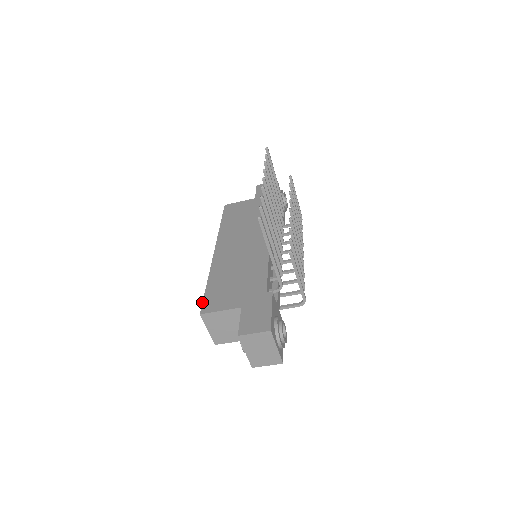
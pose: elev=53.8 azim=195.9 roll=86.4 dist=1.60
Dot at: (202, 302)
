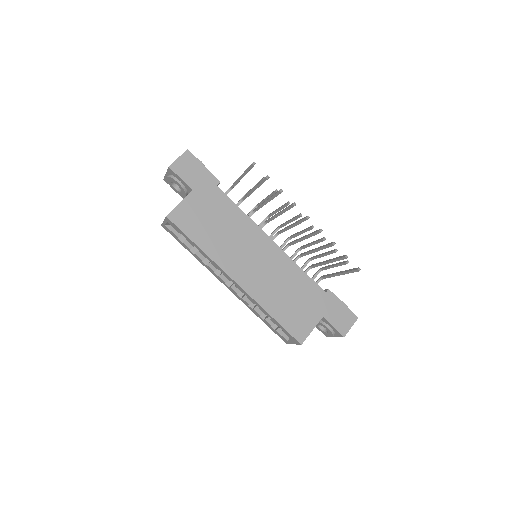
Dot at: (291, 335)
